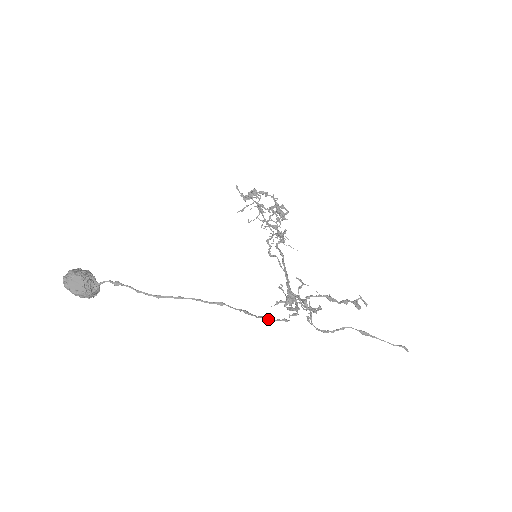
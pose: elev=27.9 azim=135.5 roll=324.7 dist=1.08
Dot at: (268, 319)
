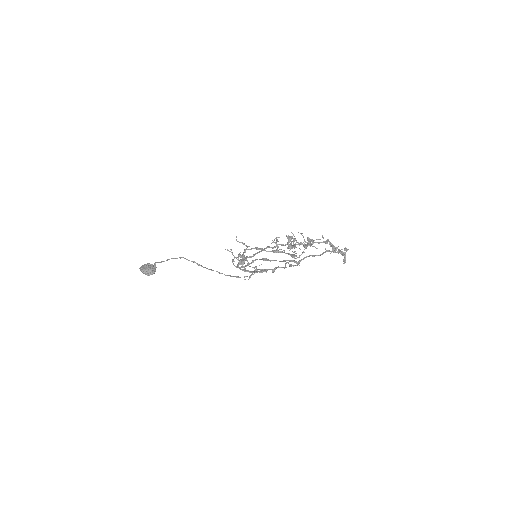
Dot at: occluded
